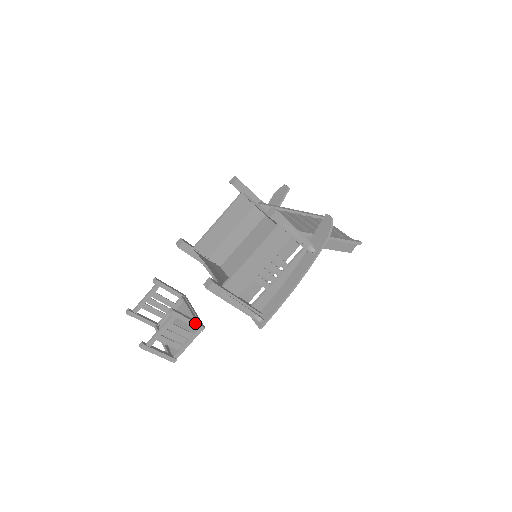
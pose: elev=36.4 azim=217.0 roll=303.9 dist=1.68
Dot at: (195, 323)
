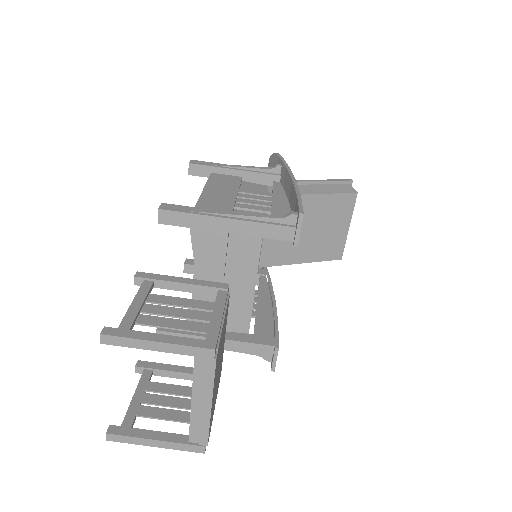
Dot at: (200, 281)
